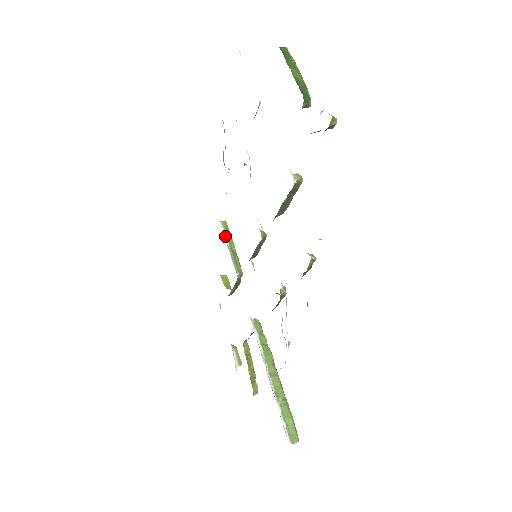
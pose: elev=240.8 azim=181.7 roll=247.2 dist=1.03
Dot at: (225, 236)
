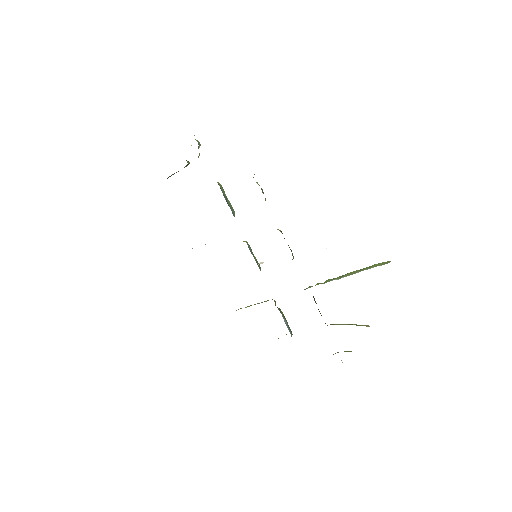
Dot at: occluded
